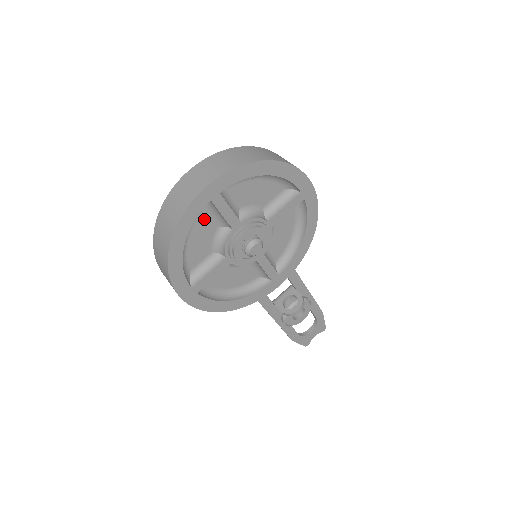
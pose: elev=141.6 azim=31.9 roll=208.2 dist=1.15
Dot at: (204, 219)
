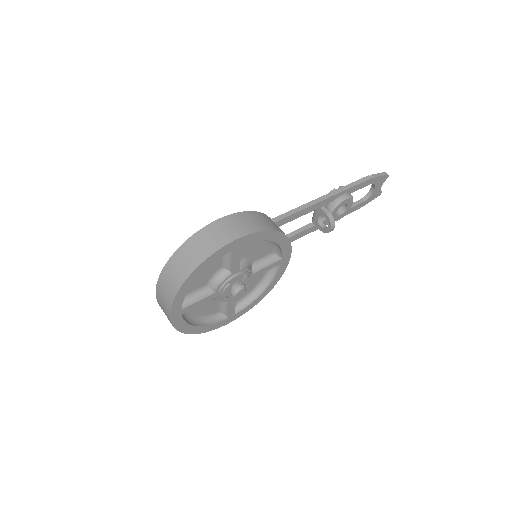
Dot at: occluded
